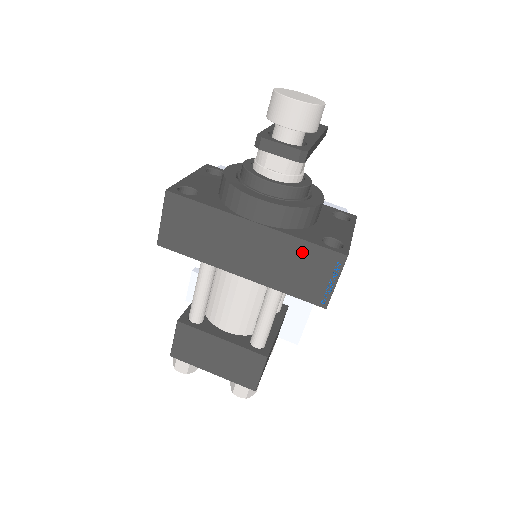
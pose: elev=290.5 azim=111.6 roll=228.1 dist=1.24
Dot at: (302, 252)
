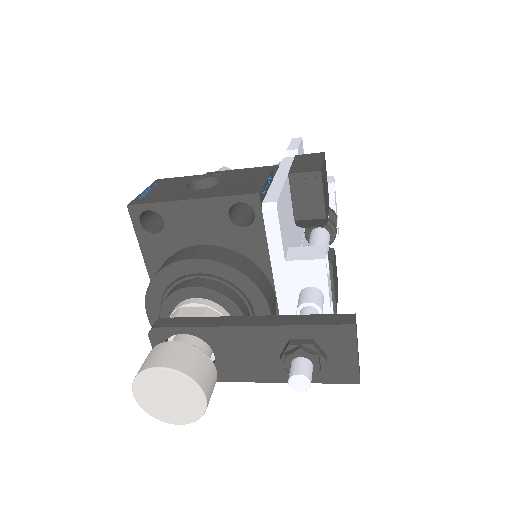
Dot at: occluded
